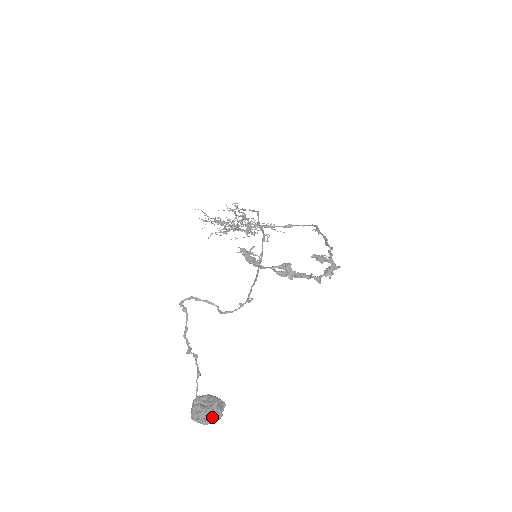
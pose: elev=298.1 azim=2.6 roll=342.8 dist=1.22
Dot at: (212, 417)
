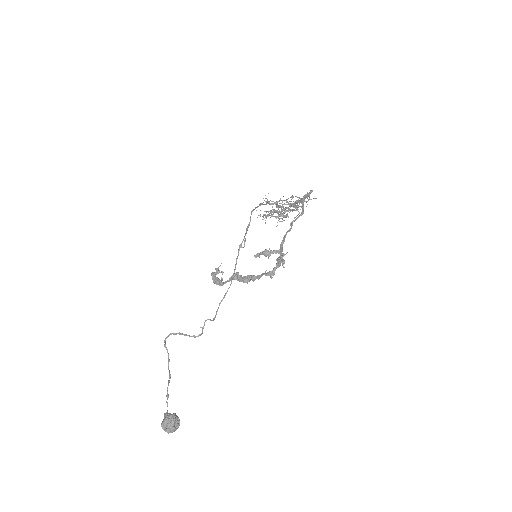
Dot at: (169, 429)
